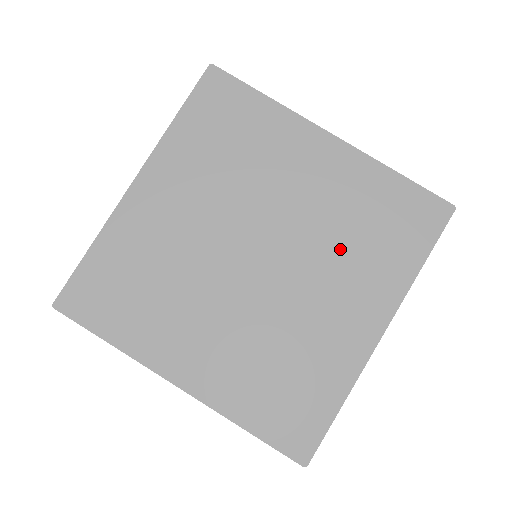
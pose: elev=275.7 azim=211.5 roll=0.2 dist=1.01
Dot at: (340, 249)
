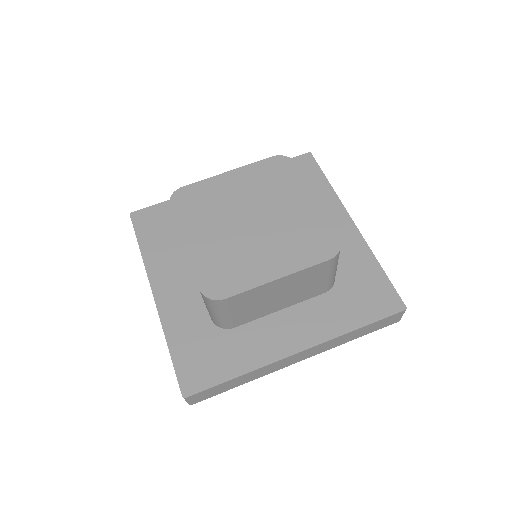
Dot at: (296, 250)
